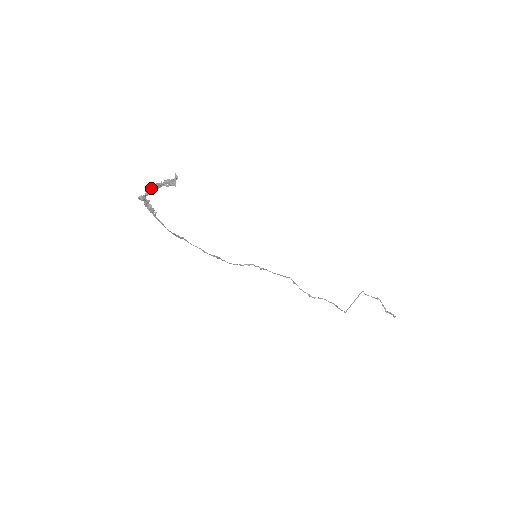
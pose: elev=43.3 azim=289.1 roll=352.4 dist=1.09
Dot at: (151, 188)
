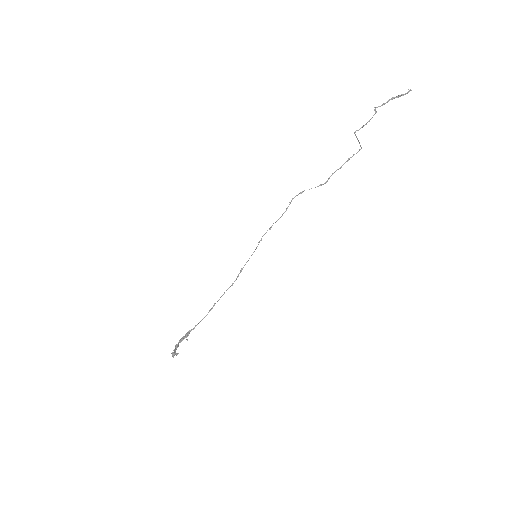
Dot at: occluded
